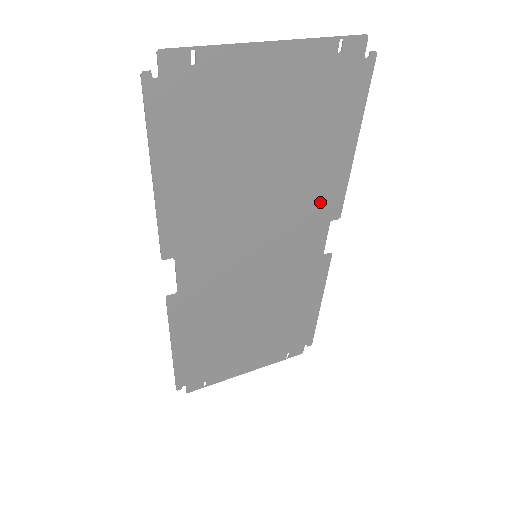
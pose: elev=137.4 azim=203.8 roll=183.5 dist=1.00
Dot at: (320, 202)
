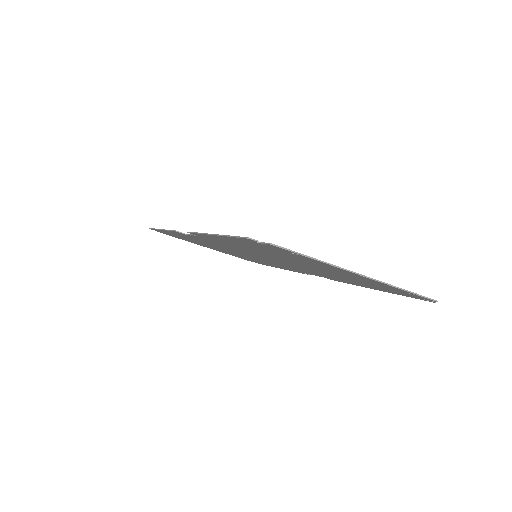
Dot at: (324, 276)
